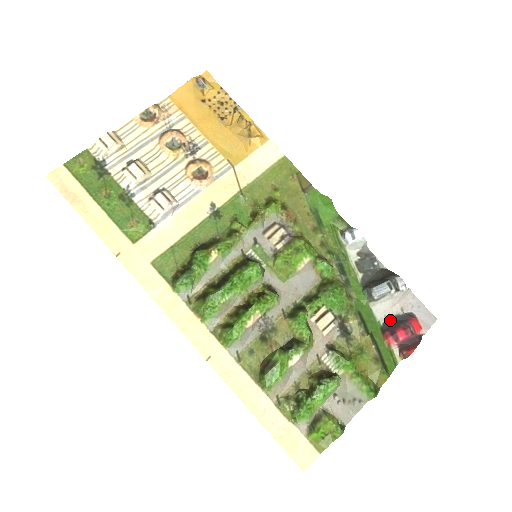
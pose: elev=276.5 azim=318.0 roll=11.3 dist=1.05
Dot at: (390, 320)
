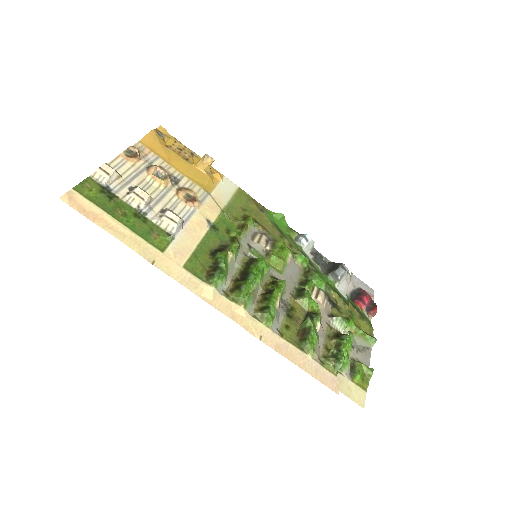
Dot at: (352, 294)
